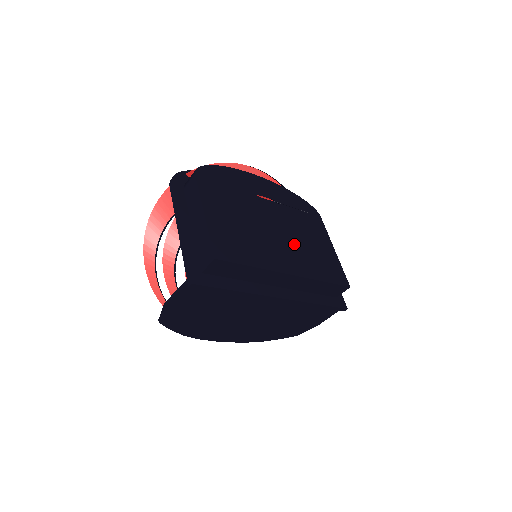
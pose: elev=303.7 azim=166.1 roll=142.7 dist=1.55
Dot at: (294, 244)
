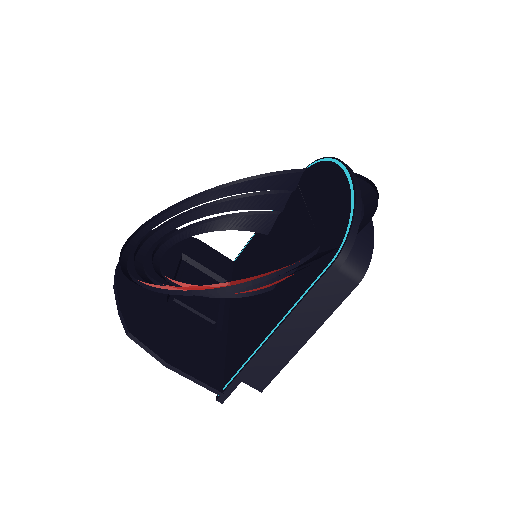
Dot at: occluded
